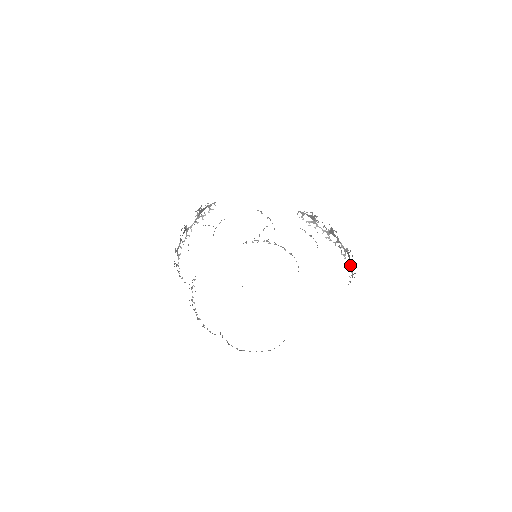
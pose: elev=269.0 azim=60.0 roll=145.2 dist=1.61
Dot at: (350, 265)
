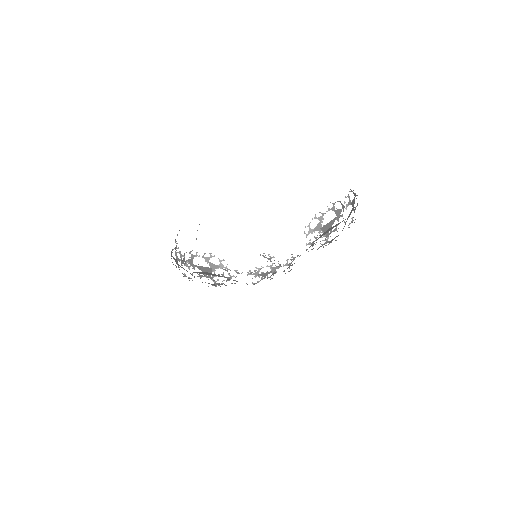
Dot at: (333, 208)
